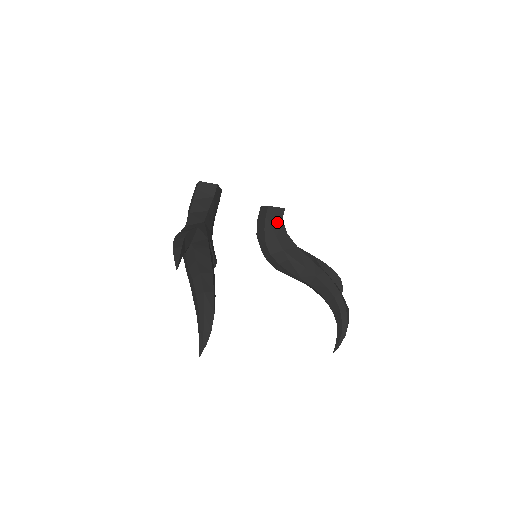
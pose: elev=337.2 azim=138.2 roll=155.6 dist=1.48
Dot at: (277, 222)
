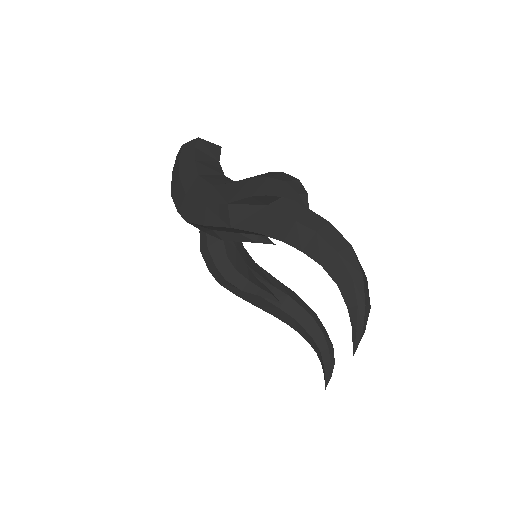
Dot at: occluded
